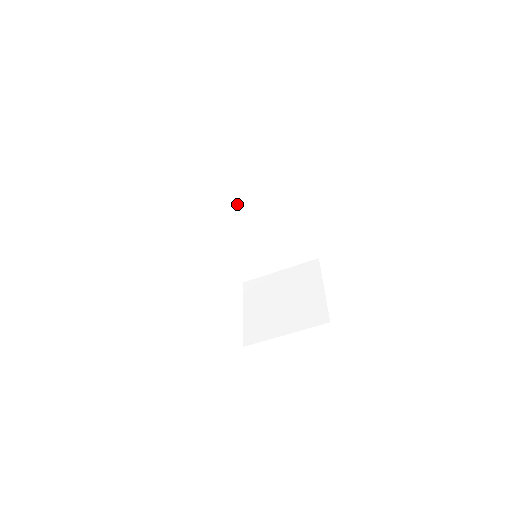
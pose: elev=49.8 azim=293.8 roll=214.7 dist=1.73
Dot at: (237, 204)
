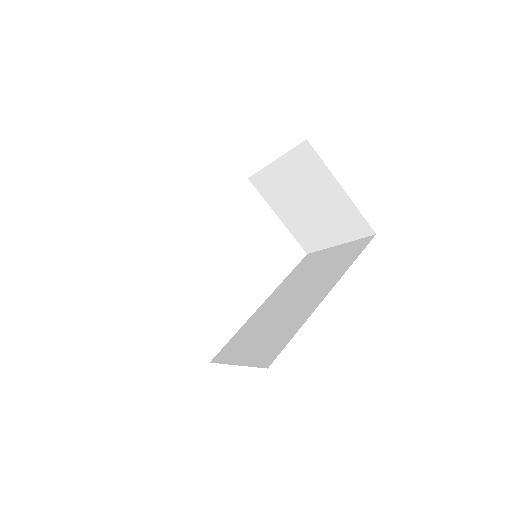
Dot at: occluded
